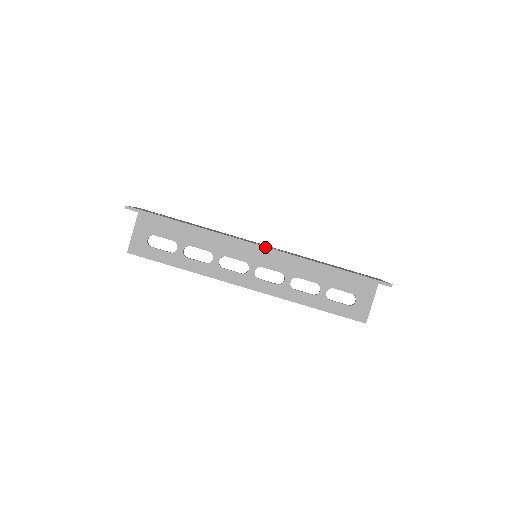
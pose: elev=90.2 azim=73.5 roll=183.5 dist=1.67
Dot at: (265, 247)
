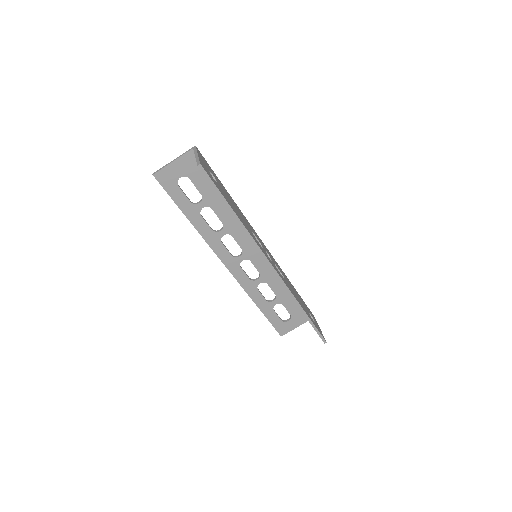
Dot at: (276, 271)
